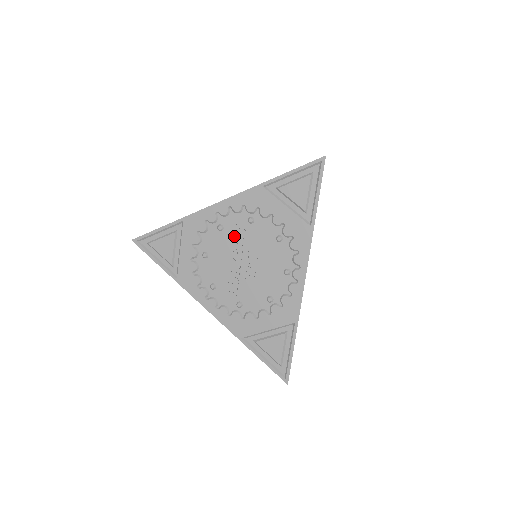
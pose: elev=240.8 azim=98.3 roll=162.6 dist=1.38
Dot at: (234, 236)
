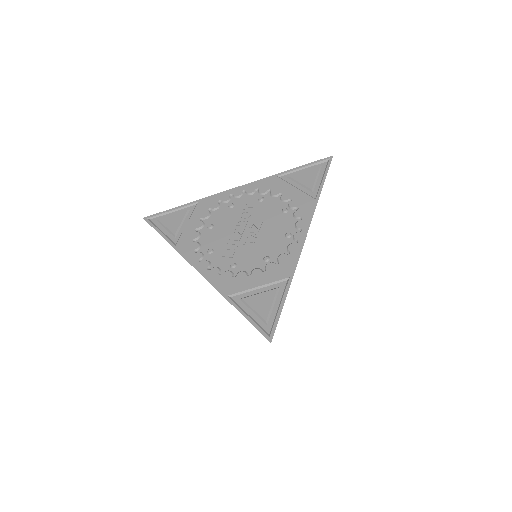
Dot at: (242, 210)
